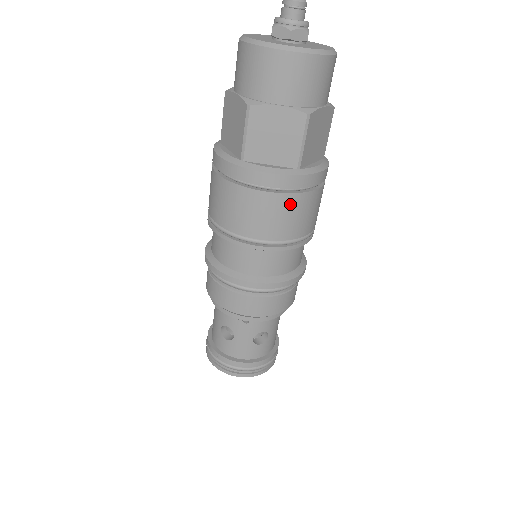
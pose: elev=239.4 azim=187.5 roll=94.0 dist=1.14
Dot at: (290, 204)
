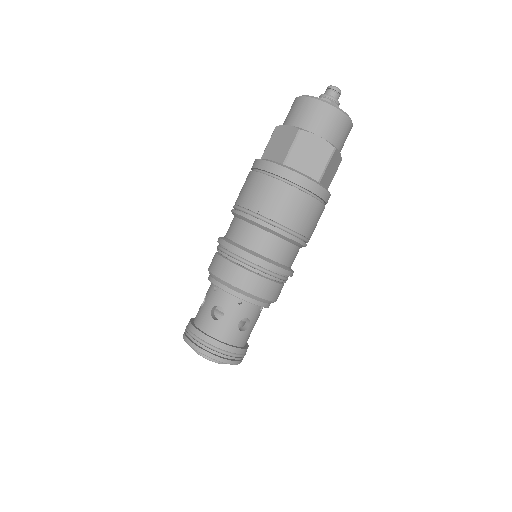
Dot at: (268, 184)
